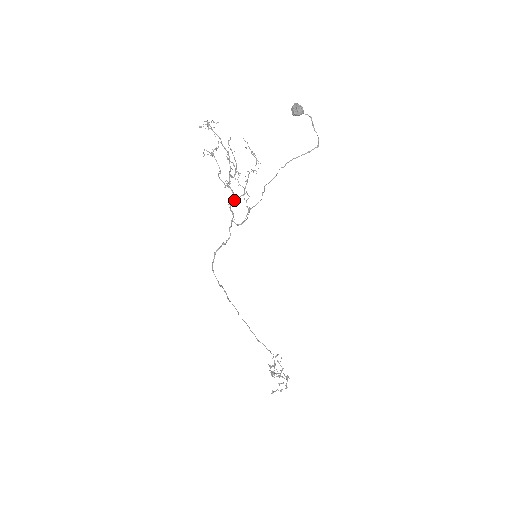
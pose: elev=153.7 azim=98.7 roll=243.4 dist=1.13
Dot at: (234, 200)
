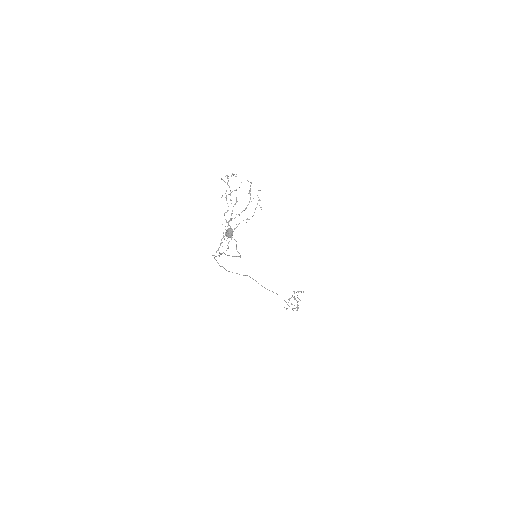
Dot at: occluded
